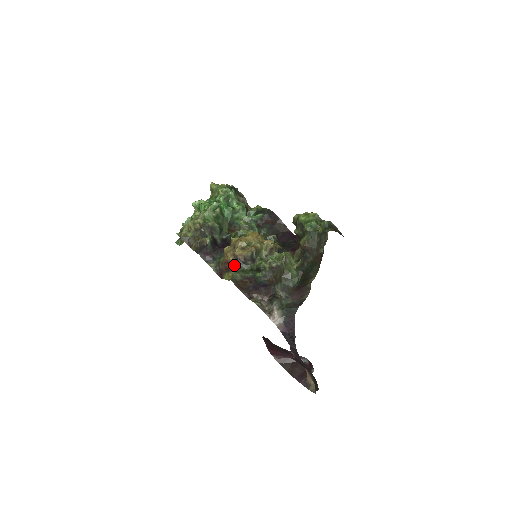
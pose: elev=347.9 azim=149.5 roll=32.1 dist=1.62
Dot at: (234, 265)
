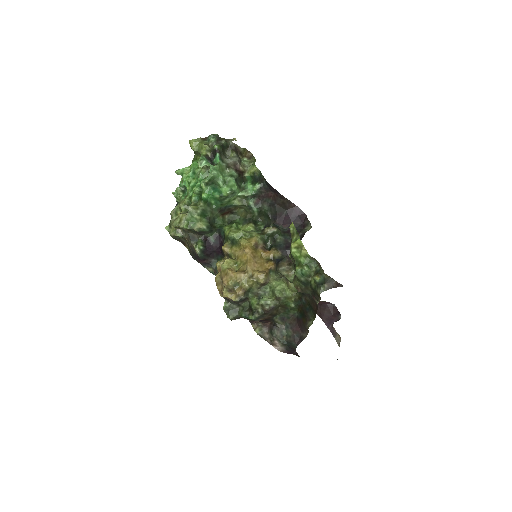
Dot at: (225, 307)
